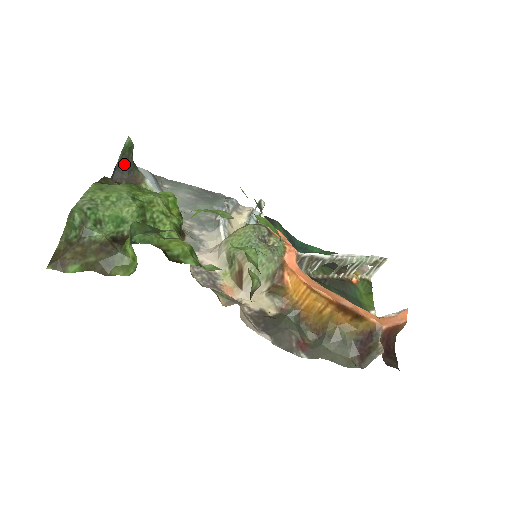
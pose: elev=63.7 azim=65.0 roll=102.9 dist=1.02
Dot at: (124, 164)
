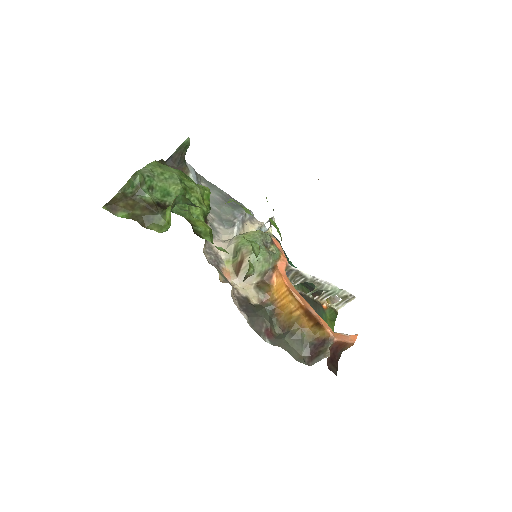
Dot at: (178, 156)
